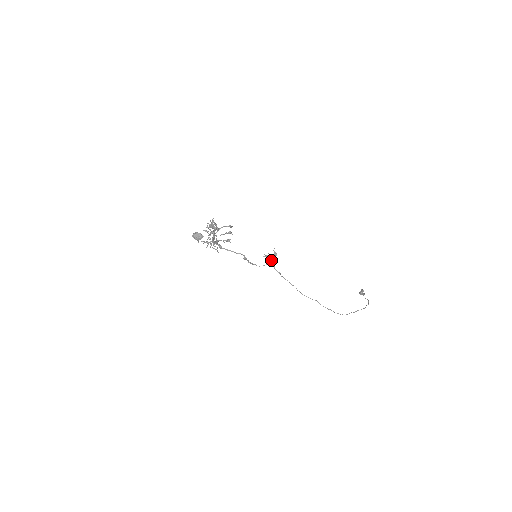
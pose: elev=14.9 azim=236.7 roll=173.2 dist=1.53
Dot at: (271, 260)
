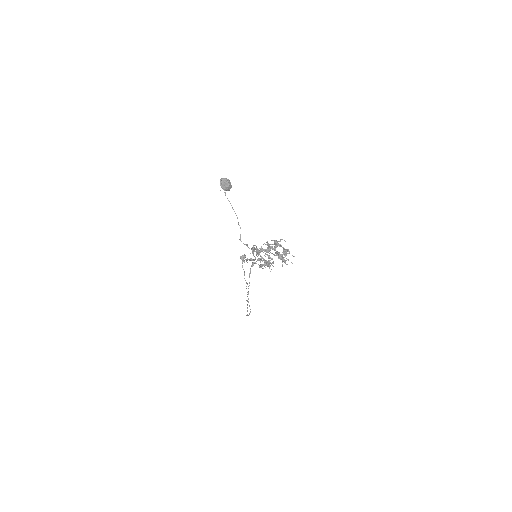
Dot at: (261, 267)
